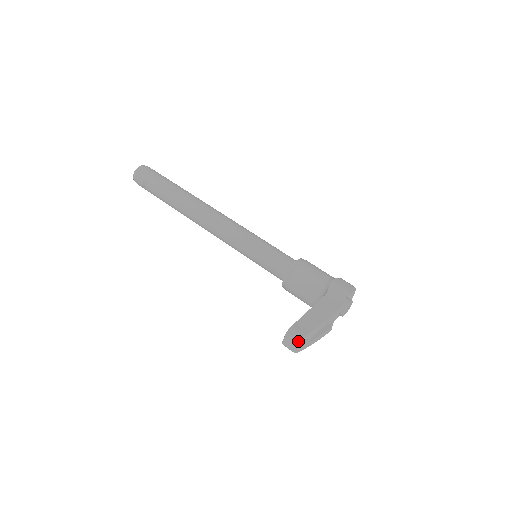
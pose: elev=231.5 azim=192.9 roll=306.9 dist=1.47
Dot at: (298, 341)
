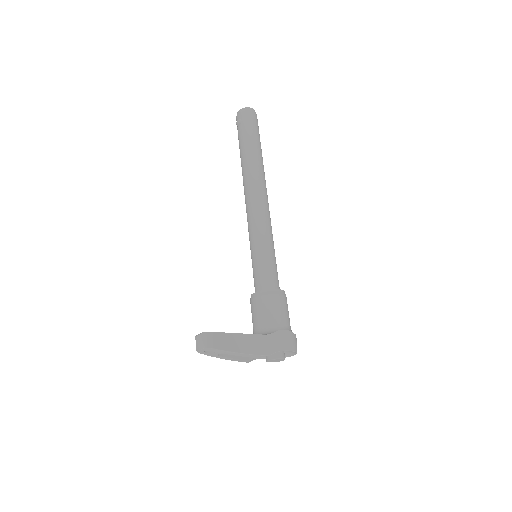
Dot at: (204, 346)
